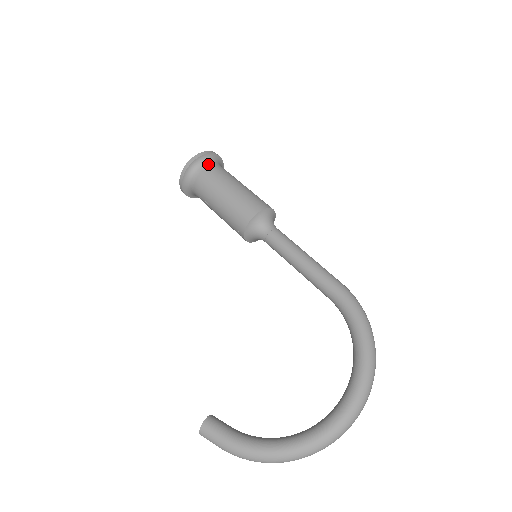
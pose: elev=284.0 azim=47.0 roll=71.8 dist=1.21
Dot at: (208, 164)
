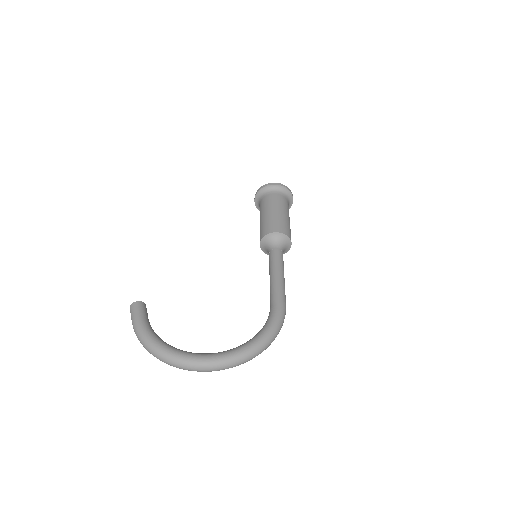
Dot at: (280, 193)
